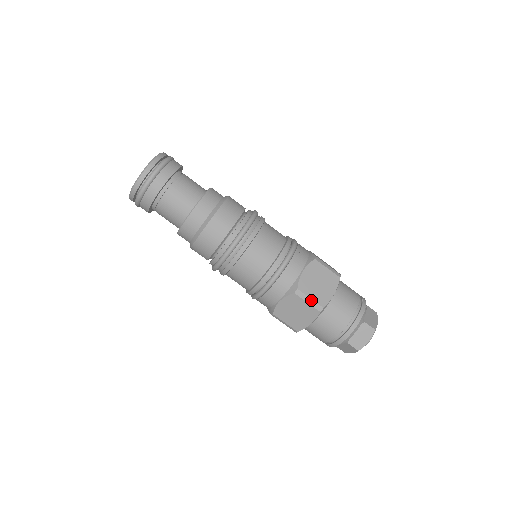
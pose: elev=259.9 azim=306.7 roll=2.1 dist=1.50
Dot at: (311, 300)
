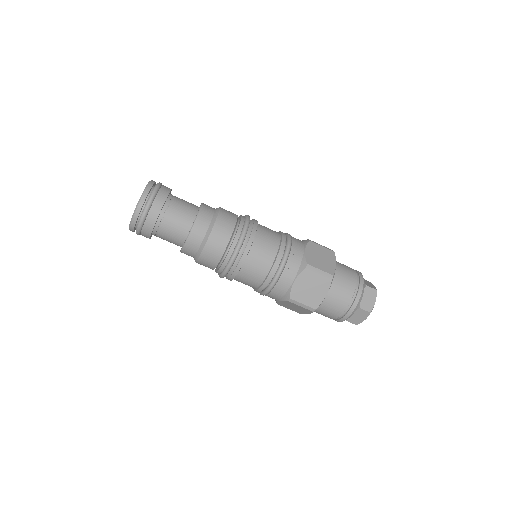
Dot at: (304, 305)
